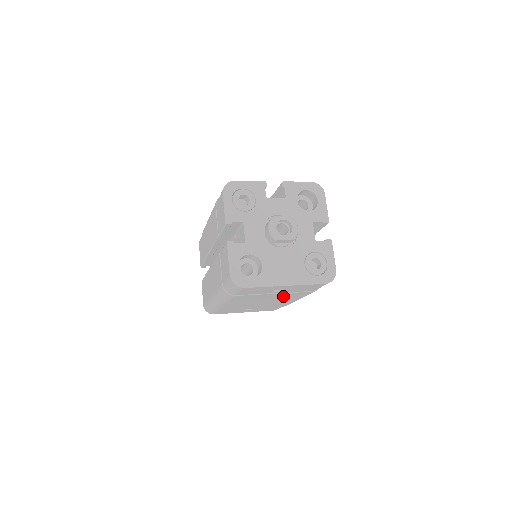
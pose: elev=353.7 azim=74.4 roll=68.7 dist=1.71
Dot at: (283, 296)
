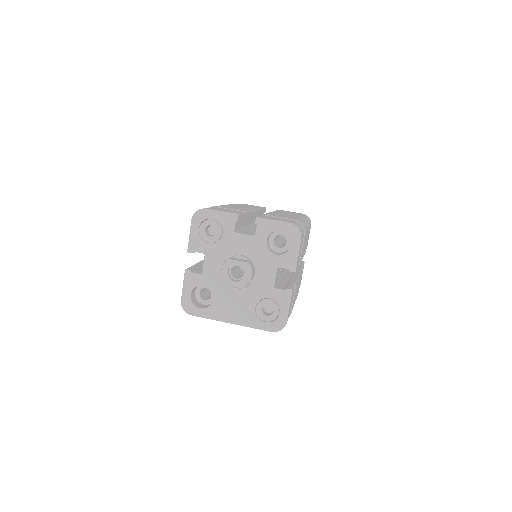
Dot at: occluded
